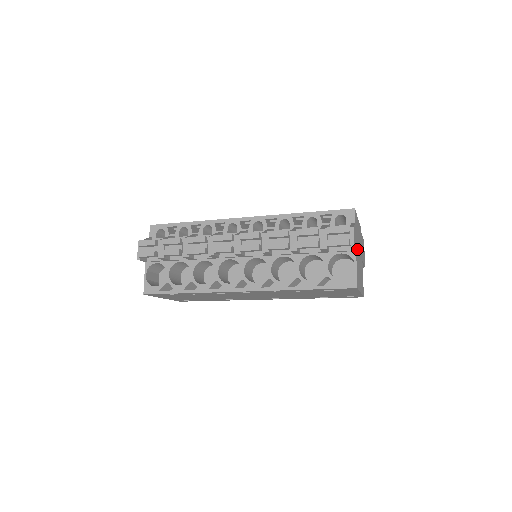
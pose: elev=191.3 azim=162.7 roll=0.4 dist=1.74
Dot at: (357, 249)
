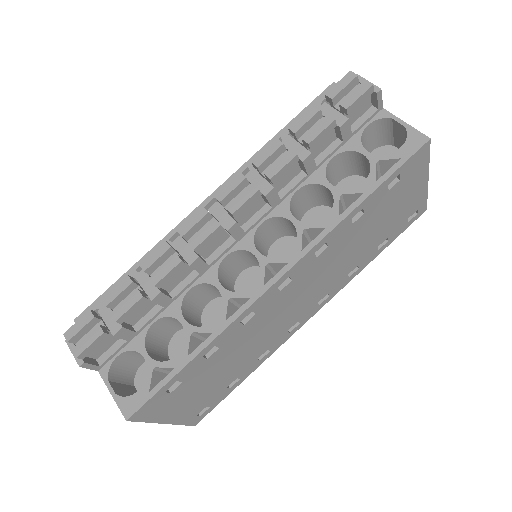
Dot at: occluded
